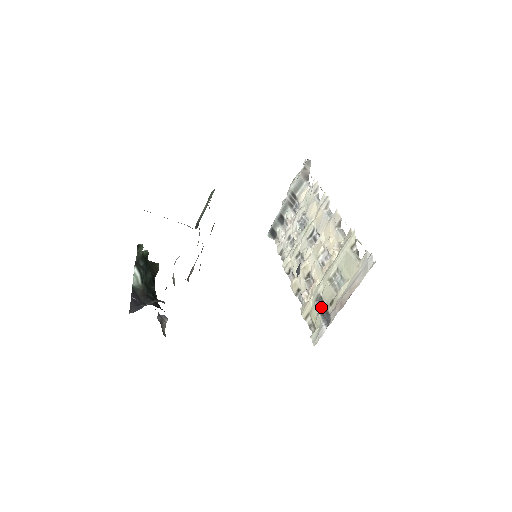
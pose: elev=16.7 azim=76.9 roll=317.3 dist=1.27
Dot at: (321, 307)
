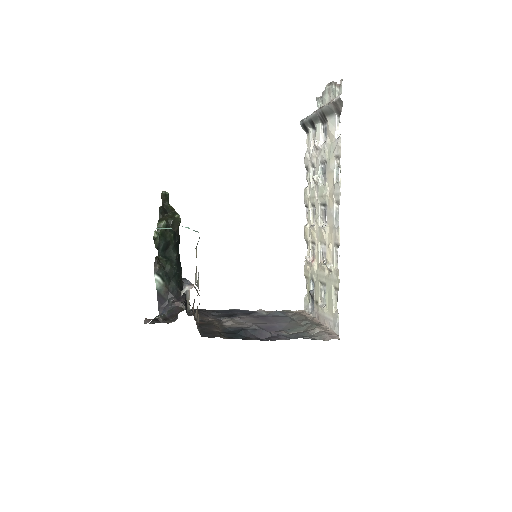
Dot at: (311, 295)
